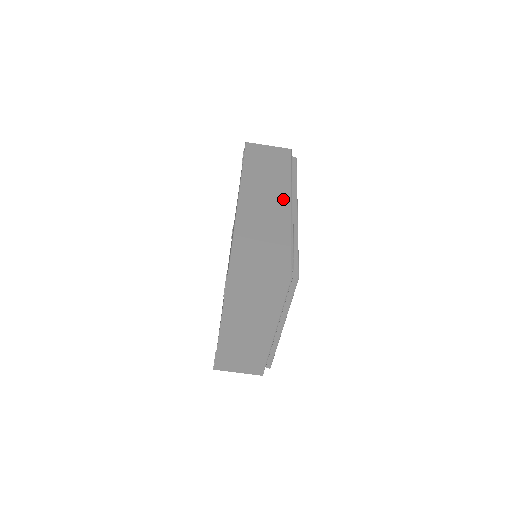
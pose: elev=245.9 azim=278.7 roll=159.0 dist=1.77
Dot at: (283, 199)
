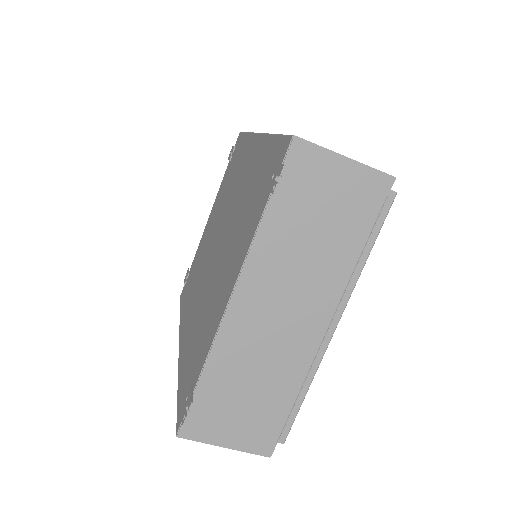
Dot at: occluded
